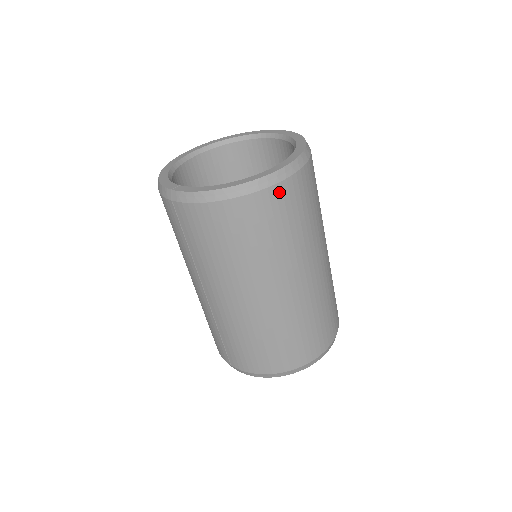
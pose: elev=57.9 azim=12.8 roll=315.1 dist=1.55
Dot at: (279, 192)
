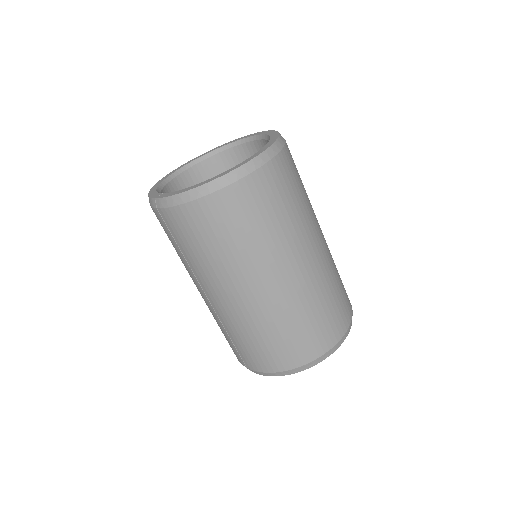
Dot at: (251, 184)
